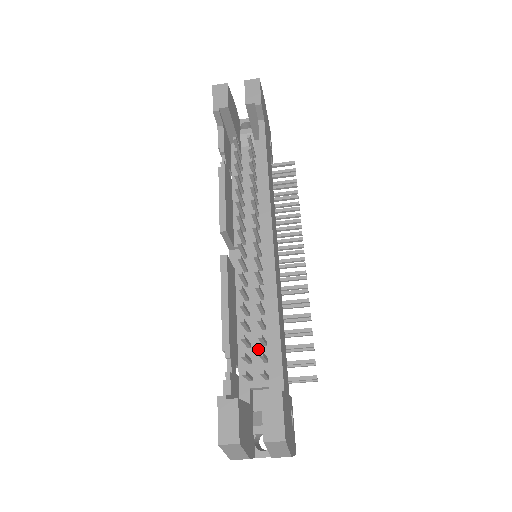
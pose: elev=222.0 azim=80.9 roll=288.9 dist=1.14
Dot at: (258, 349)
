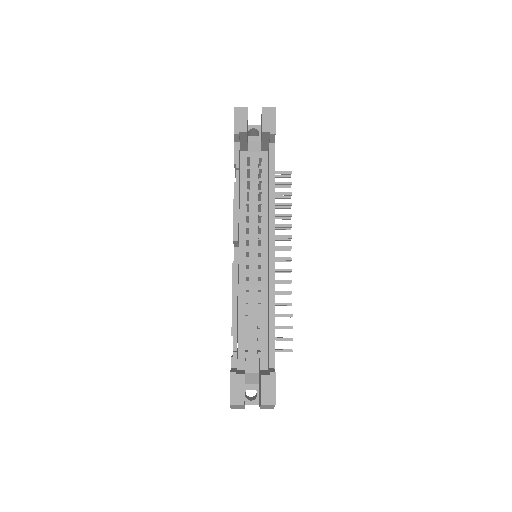
Dot at: (253, 330)
